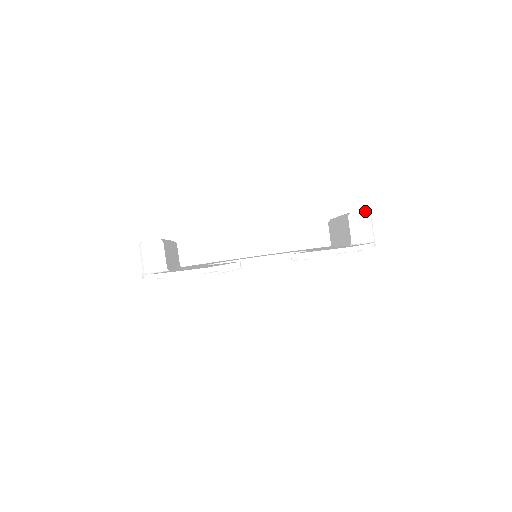
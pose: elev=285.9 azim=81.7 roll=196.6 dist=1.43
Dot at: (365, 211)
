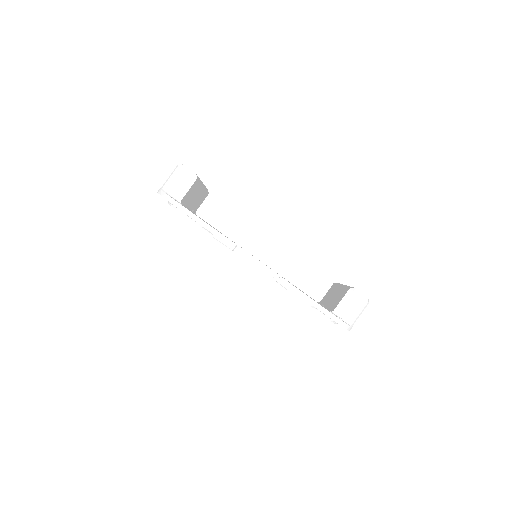
Dot at: (366, 297)
